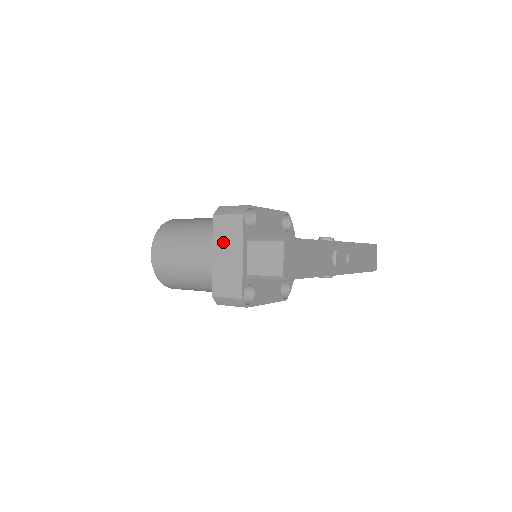
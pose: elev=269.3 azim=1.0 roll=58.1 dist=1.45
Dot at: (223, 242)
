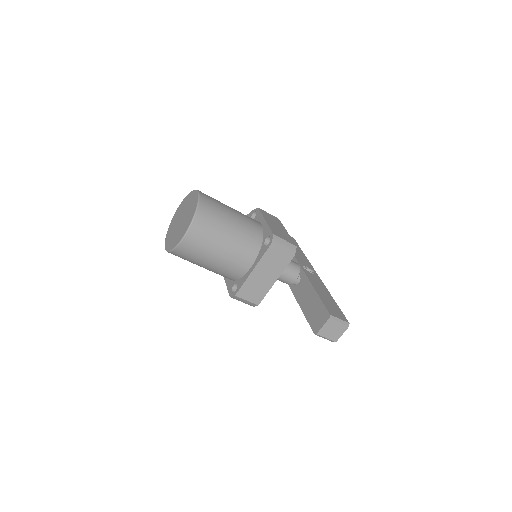
Dot at: (267, 266)
